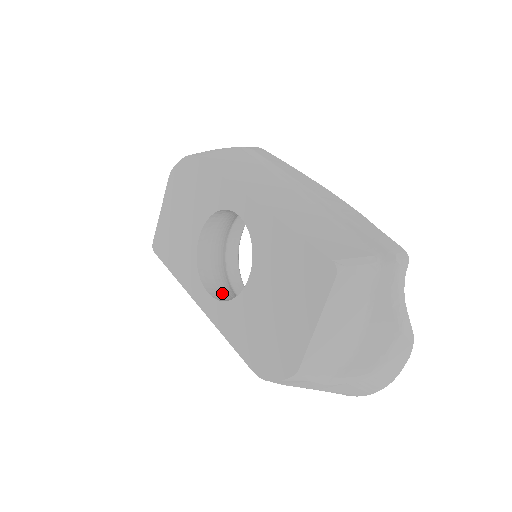
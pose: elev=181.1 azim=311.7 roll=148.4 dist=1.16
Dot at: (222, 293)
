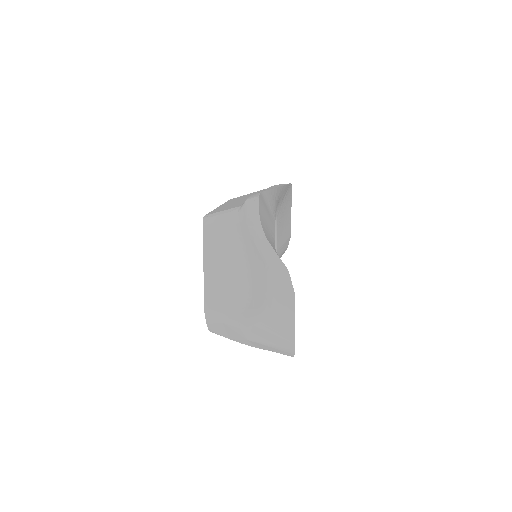
Dot at: occluded
